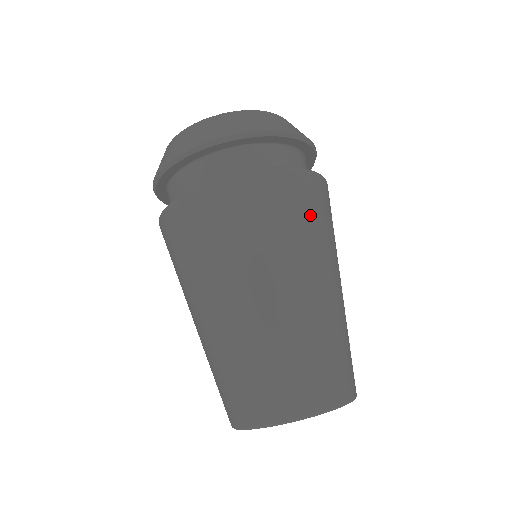
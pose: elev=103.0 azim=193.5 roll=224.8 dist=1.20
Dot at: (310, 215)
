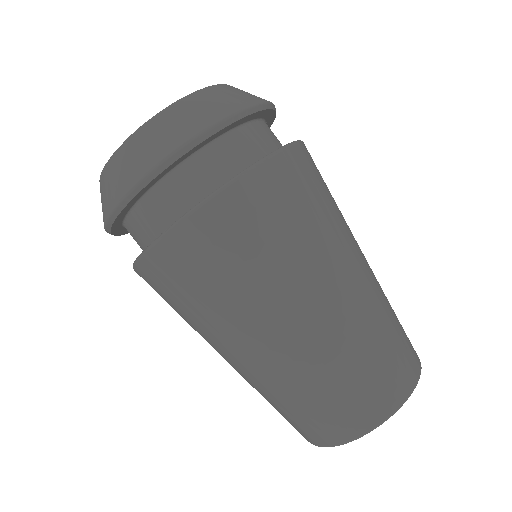
Dot at: occluded
